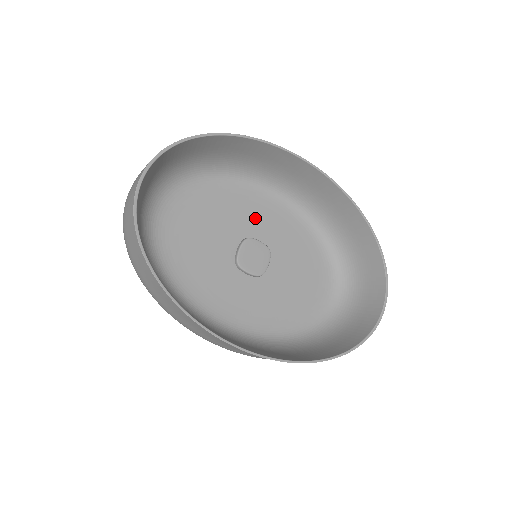
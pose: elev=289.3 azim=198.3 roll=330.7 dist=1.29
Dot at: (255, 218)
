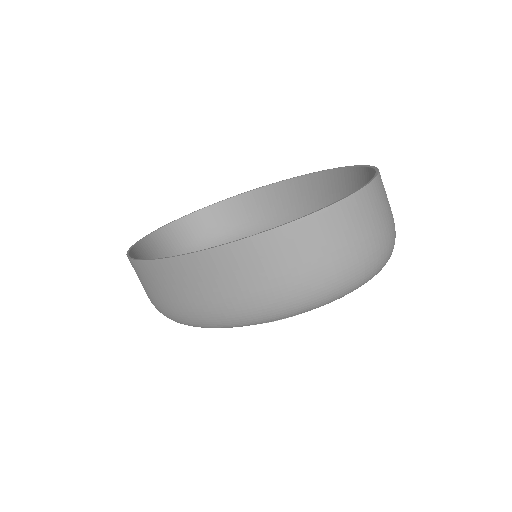
Dot at: occluded
